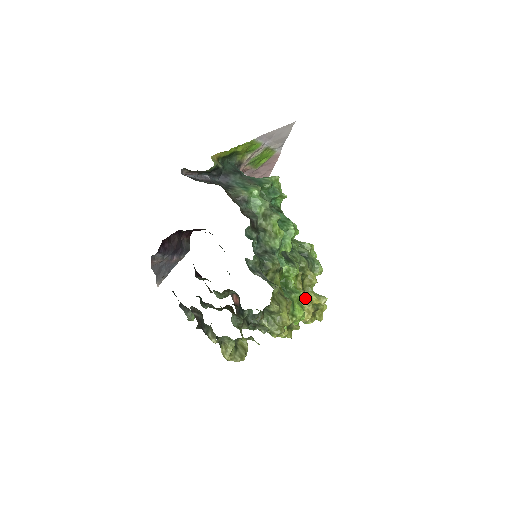
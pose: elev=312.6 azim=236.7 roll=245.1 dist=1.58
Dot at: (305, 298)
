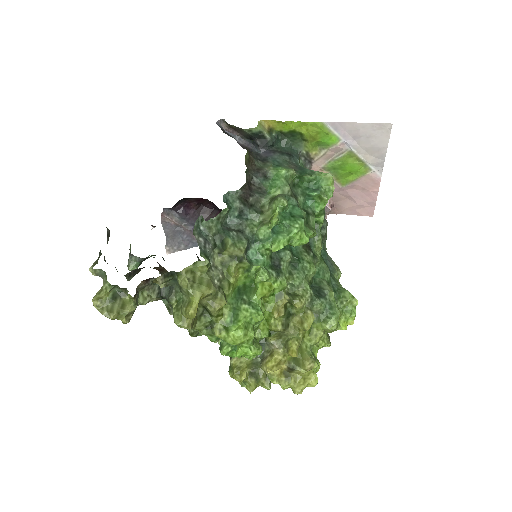
Dot at: (285, 343)
